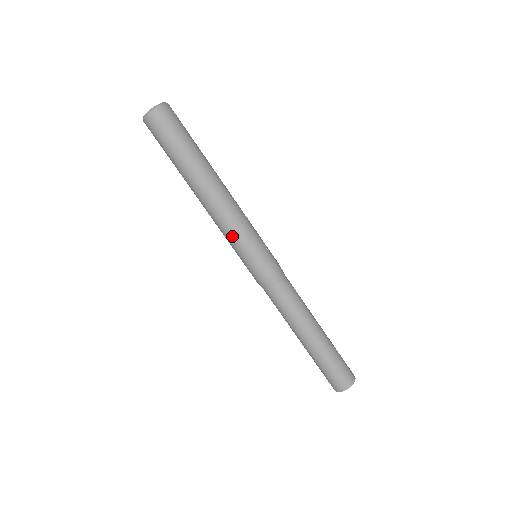
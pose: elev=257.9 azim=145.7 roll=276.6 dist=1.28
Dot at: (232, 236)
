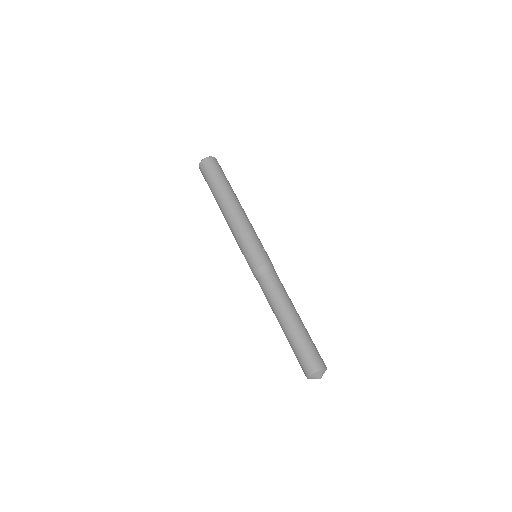
Dot at: (239, 236)
